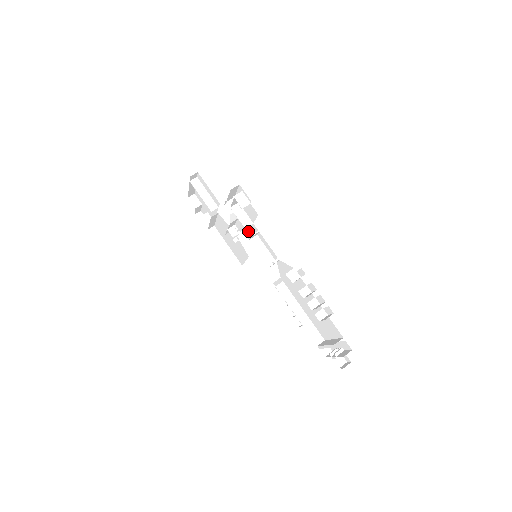
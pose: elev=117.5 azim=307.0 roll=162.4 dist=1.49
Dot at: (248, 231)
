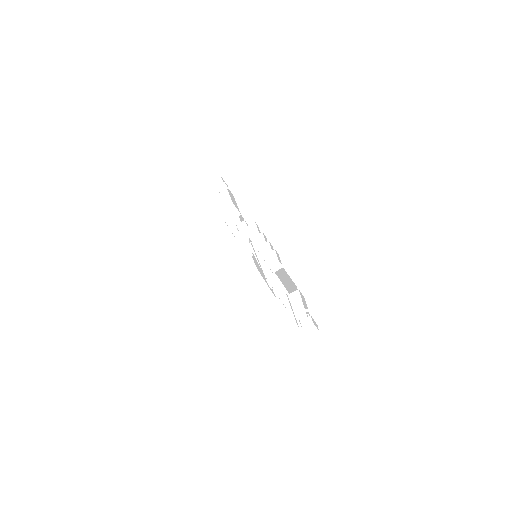
Dot at: occluded
